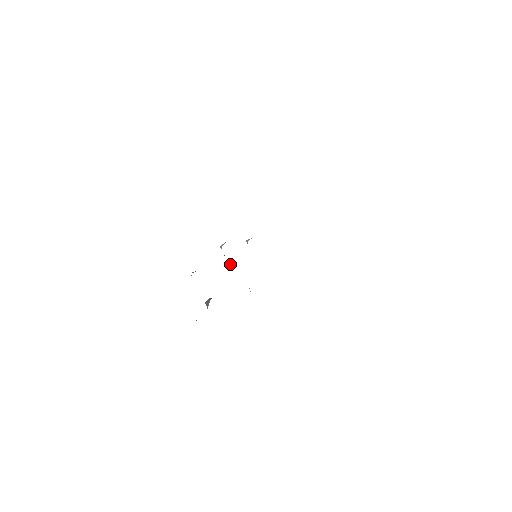
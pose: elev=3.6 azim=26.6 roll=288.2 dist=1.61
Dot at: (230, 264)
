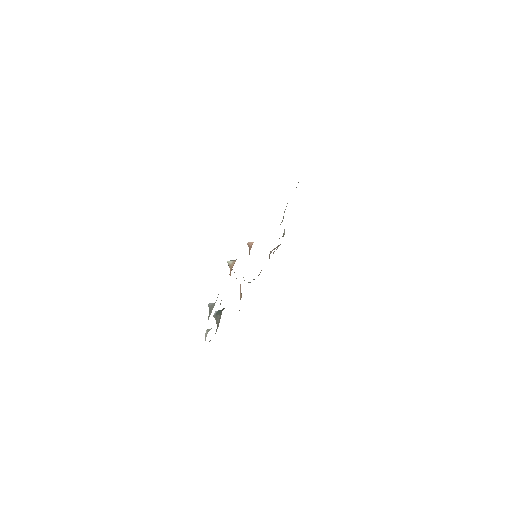
Dot at: (234, 272)
